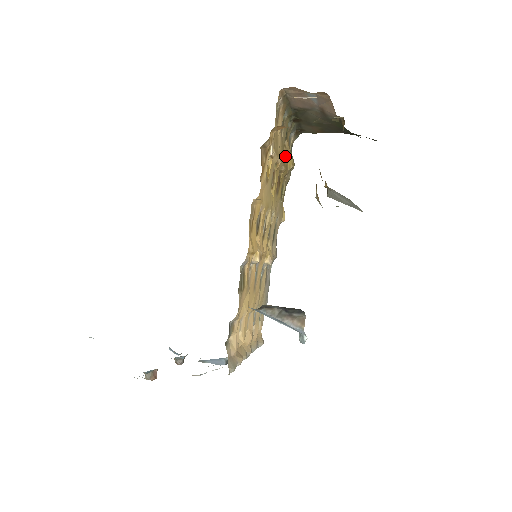
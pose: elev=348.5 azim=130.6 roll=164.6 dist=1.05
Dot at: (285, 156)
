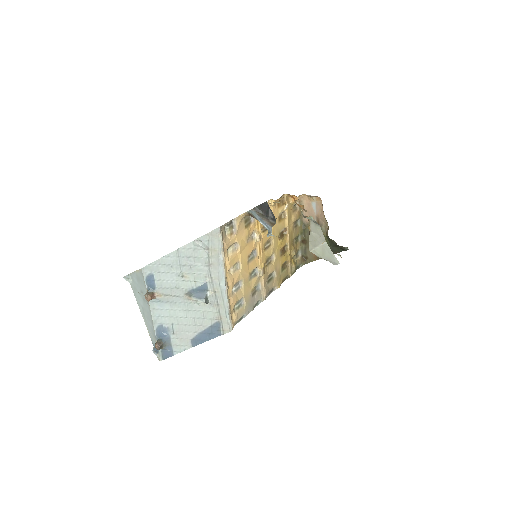
Dot at: (292, 247)
